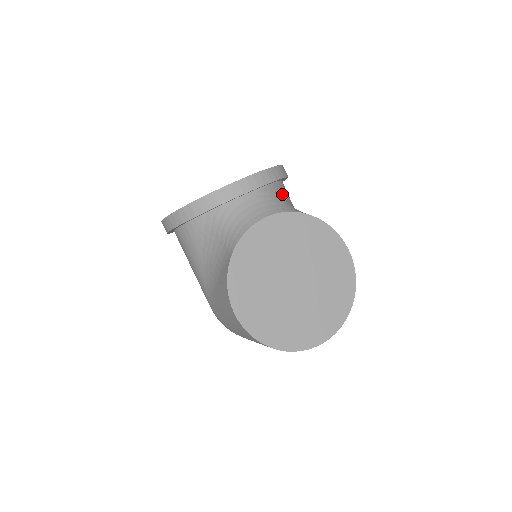
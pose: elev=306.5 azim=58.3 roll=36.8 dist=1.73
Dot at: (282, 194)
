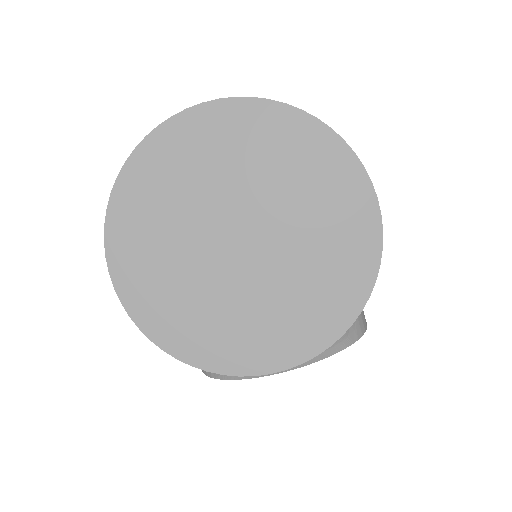
Dot at: occluded
